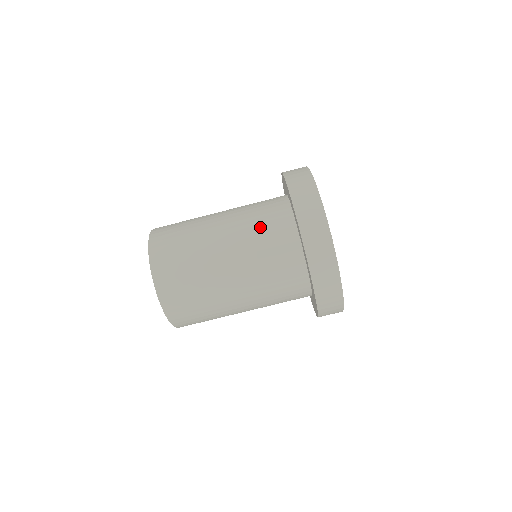
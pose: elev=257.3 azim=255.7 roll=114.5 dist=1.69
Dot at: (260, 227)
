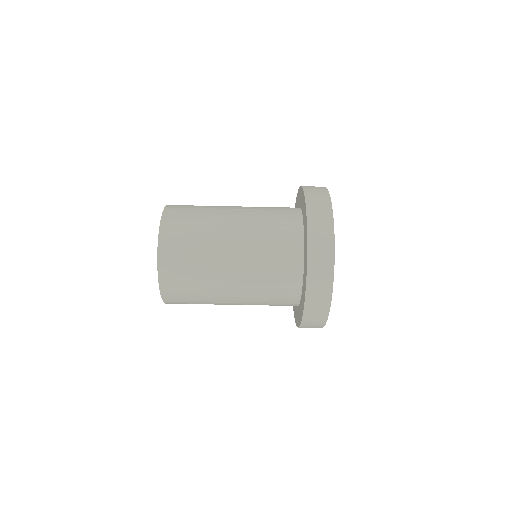
Dot at: (269, 275)
